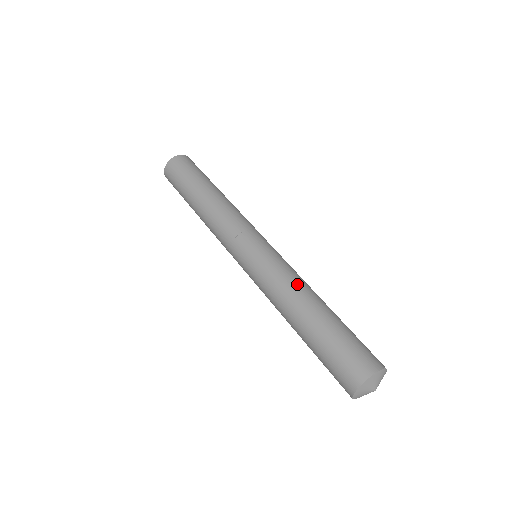
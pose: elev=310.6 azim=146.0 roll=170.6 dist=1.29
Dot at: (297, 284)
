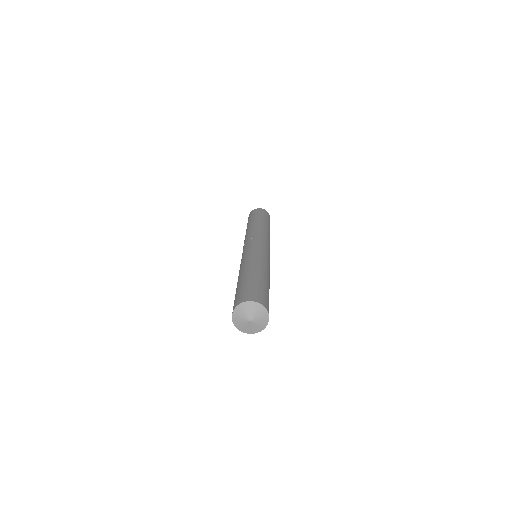
Dot at: (246, 263)
